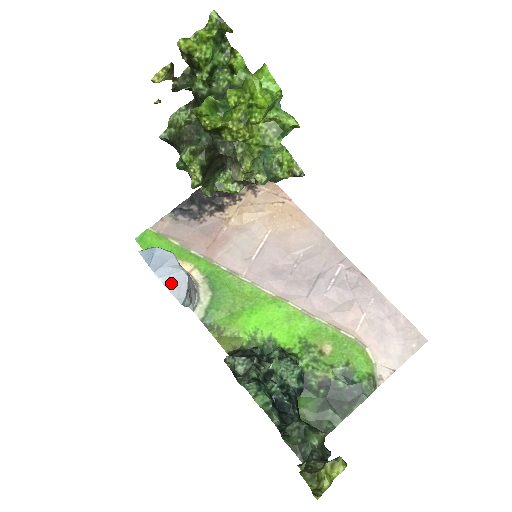
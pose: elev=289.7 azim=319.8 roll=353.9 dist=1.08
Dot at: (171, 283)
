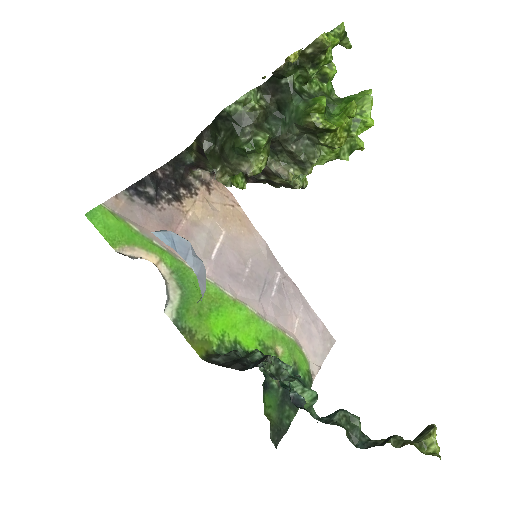
Dot at: (199, 275)
